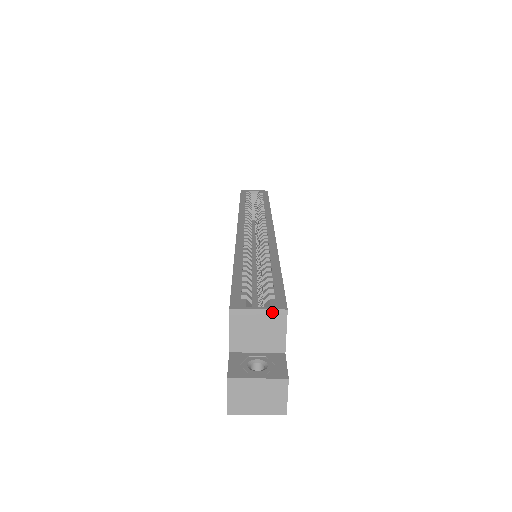
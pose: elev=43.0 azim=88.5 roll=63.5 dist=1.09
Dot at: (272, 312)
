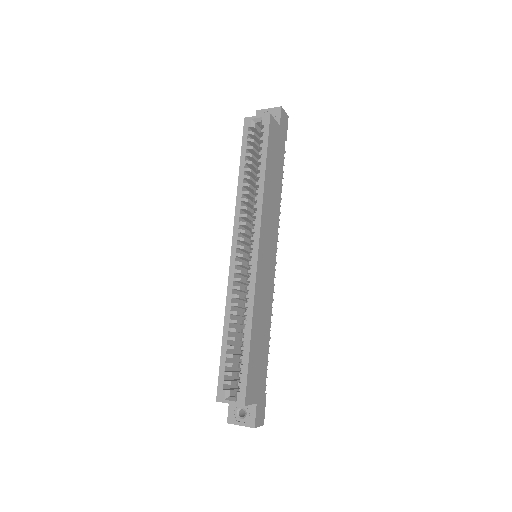
Dot at: occluded
